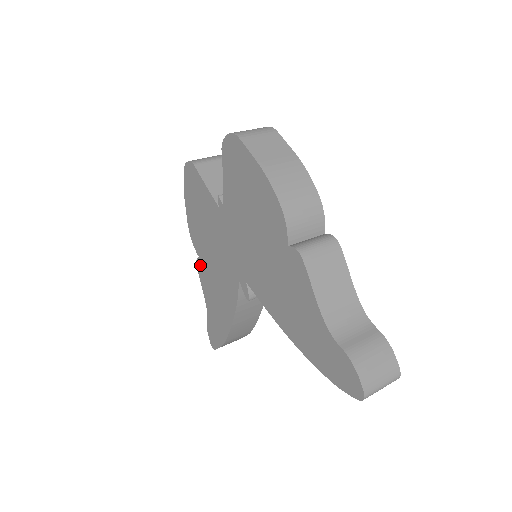
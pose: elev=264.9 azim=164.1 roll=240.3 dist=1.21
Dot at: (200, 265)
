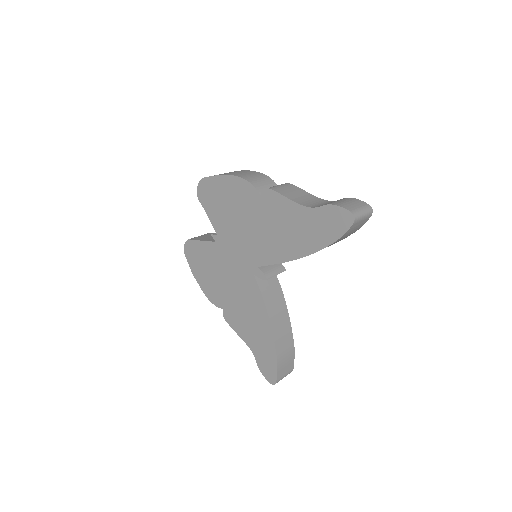
Dot at: (227, 315)
